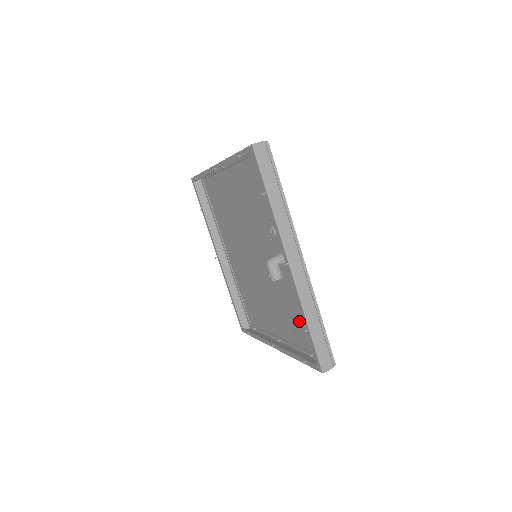
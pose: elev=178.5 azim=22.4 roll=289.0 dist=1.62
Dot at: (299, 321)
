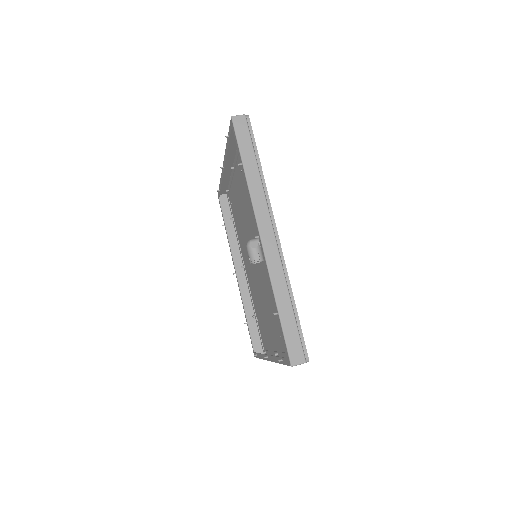
Dot at: occluded
